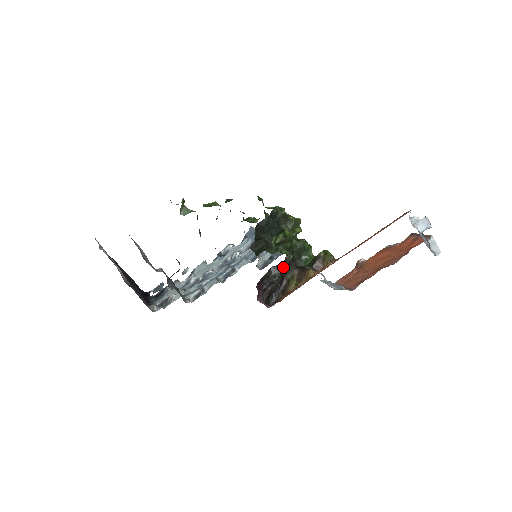
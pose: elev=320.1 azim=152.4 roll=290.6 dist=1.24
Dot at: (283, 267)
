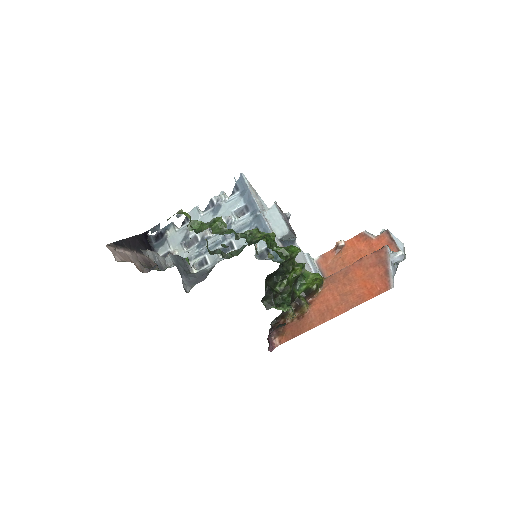
Dot at: (286, 316)
